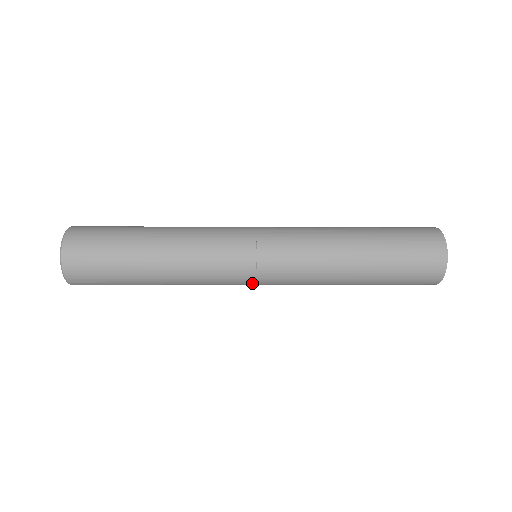
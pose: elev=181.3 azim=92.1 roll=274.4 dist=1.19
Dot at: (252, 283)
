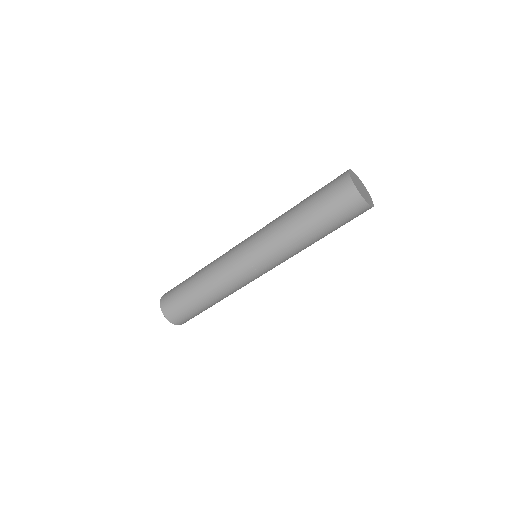
Dot at: (241, 251)
